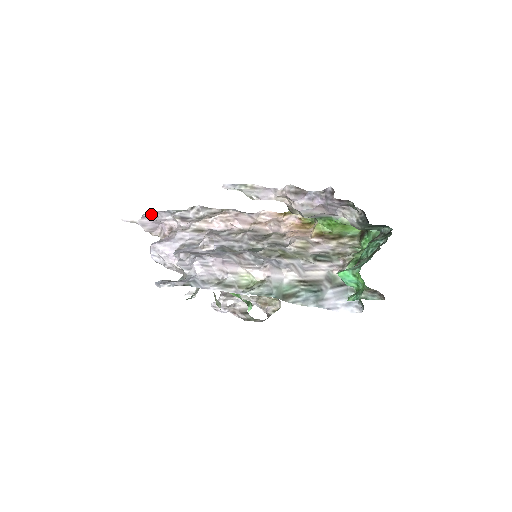
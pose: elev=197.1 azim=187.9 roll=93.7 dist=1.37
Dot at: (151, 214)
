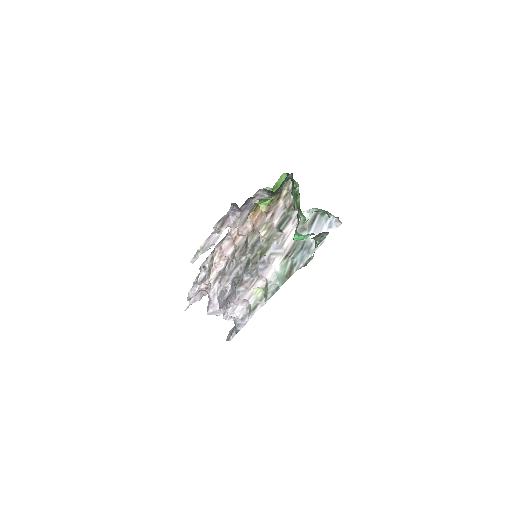
Dot at: (189, 297)
